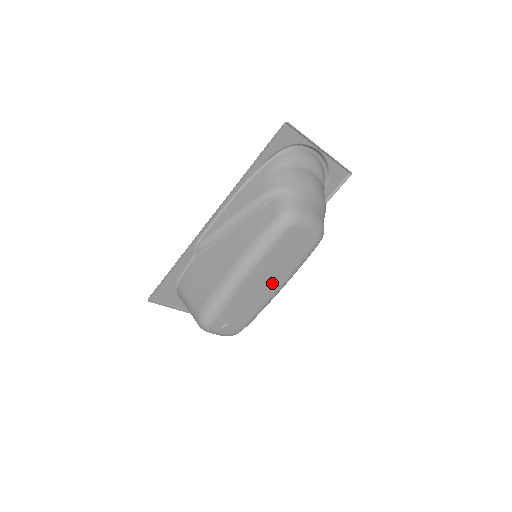
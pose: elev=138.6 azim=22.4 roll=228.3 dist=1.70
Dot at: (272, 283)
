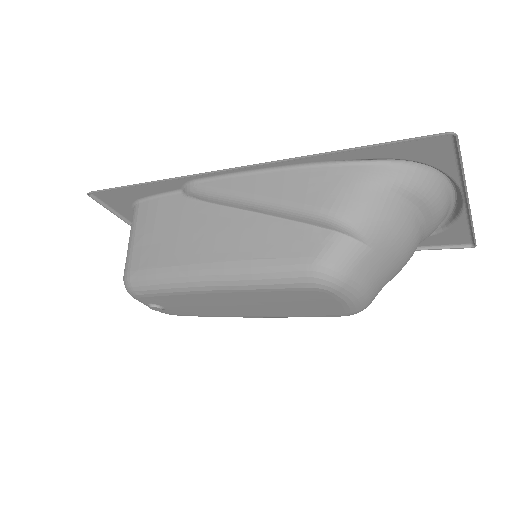
Dot at: (246, 310)
